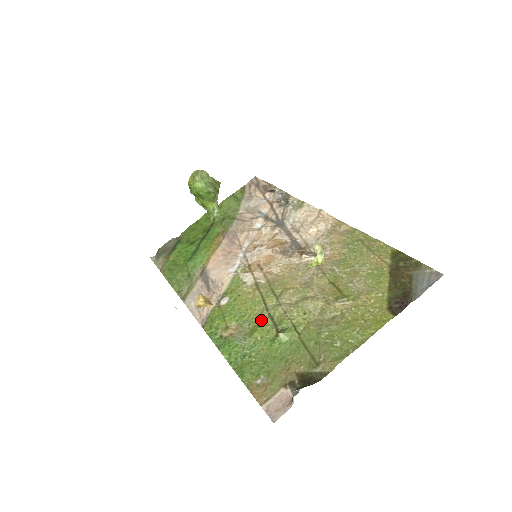
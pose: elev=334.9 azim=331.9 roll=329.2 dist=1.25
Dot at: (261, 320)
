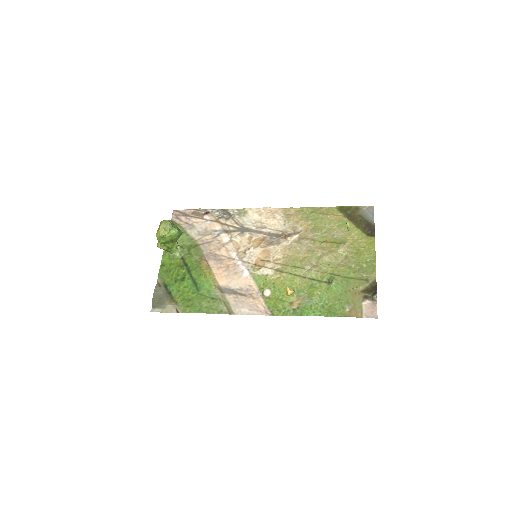
Dot at: (308, 285)
